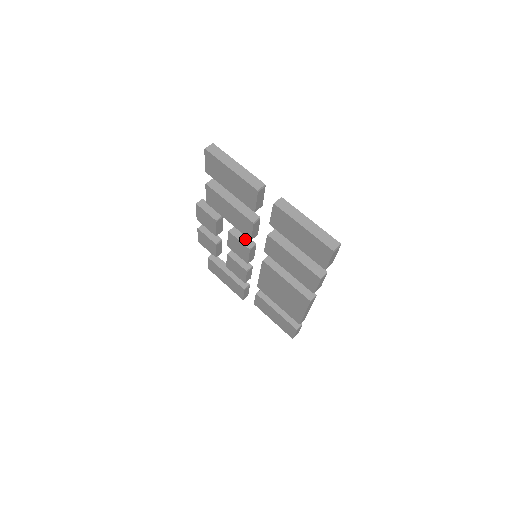
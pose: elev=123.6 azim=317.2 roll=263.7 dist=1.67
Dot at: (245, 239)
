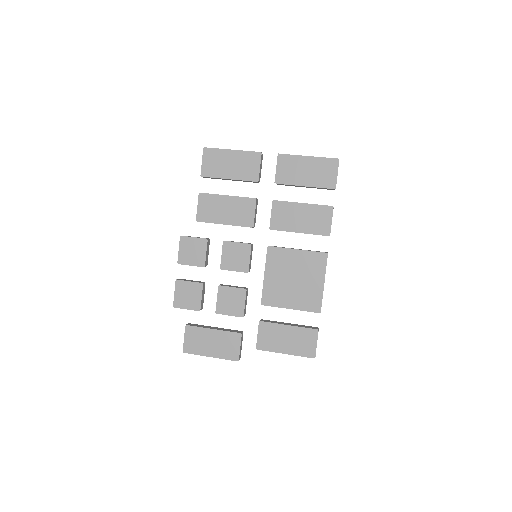
Dot at: (242, 242)
